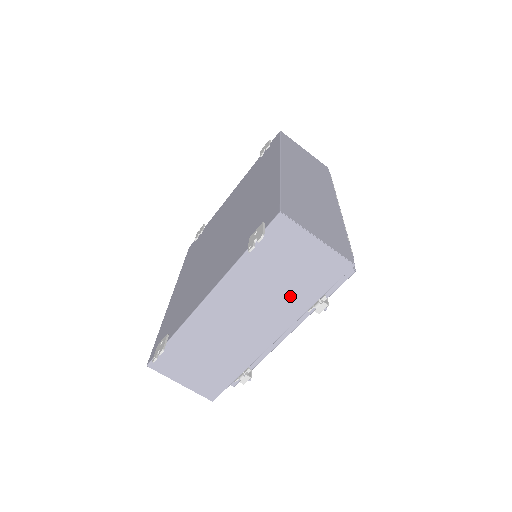
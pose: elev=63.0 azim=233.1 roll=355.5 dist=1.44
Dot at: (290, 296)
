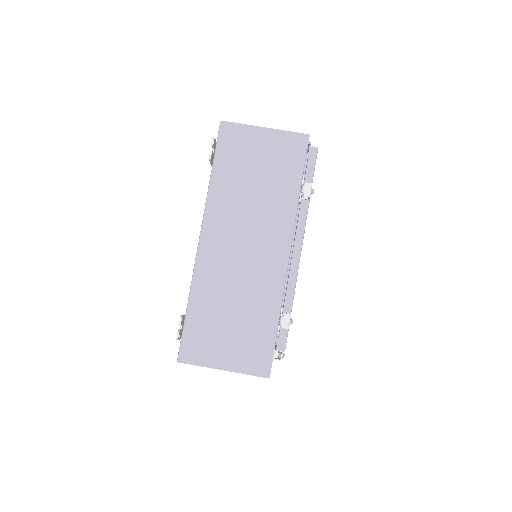
Dot at: (273, 195)
